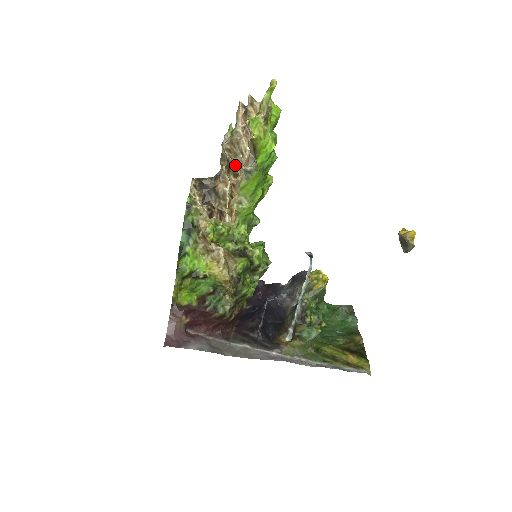
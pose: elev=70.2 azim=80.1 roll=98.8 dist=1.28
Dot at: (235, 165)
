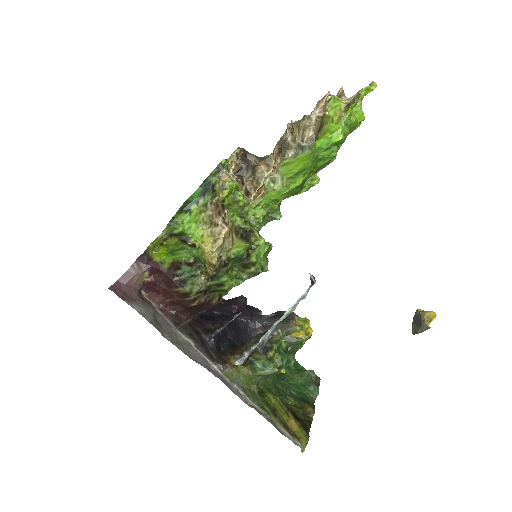
Dot at: (289, 150)
